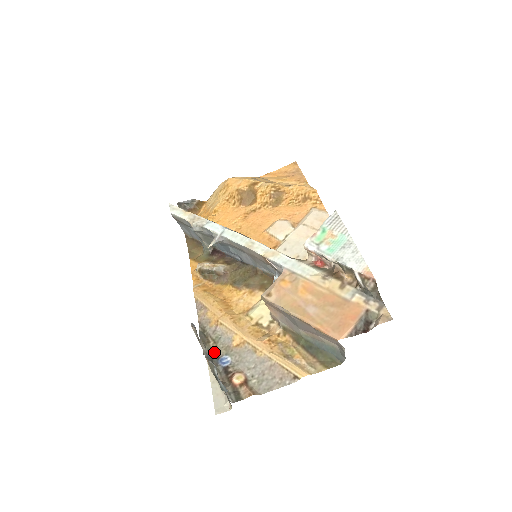
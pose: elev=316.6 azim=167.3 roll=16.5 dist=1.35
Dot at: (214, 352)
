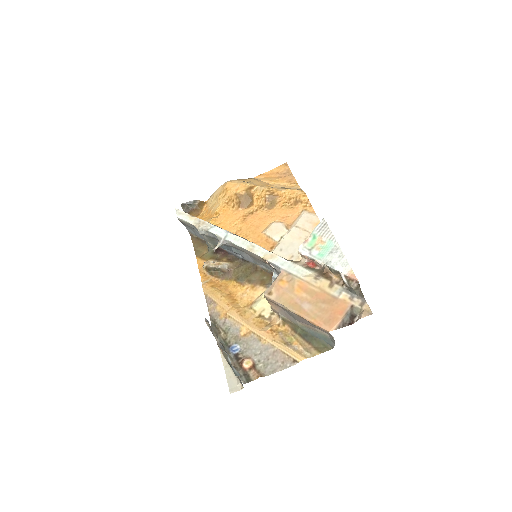
Dot at: (225, 341)
